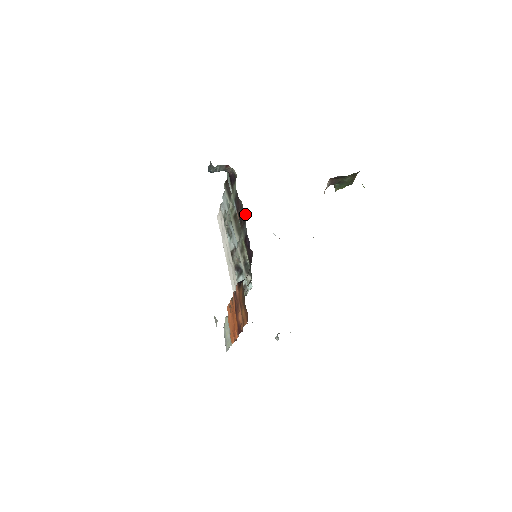
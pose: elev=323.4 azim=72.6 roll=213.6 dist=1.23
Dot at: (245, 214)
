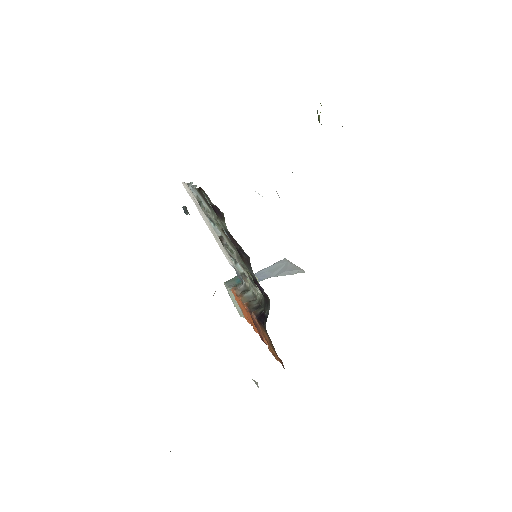
Dot at: (246, 254)
